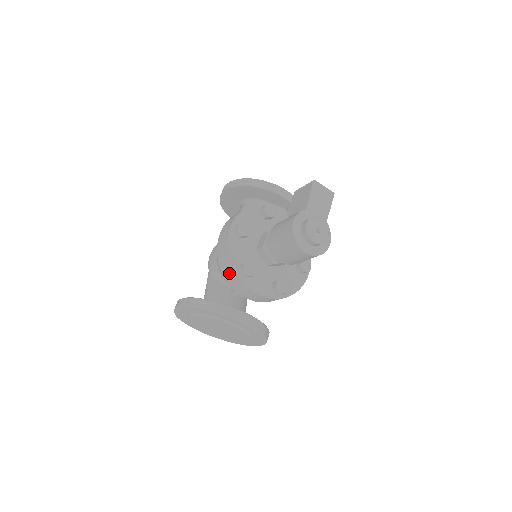
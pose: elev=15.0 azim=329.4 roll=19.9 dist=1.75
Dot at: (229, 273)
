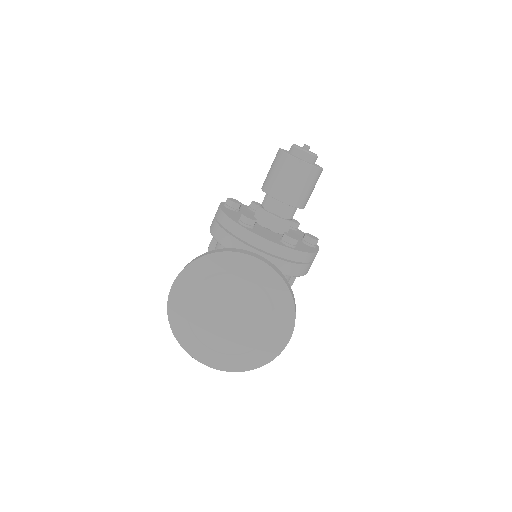
Dot at: (227, 233)
